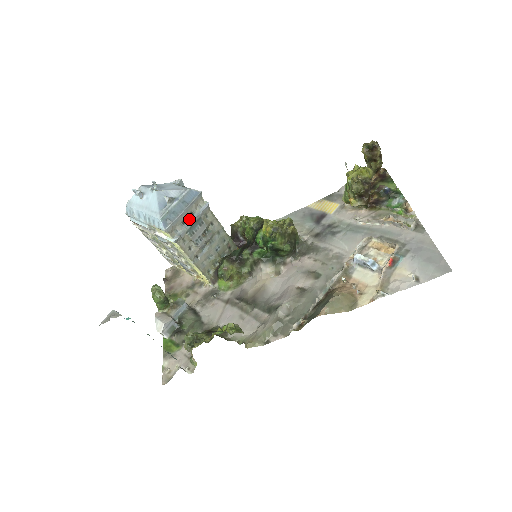
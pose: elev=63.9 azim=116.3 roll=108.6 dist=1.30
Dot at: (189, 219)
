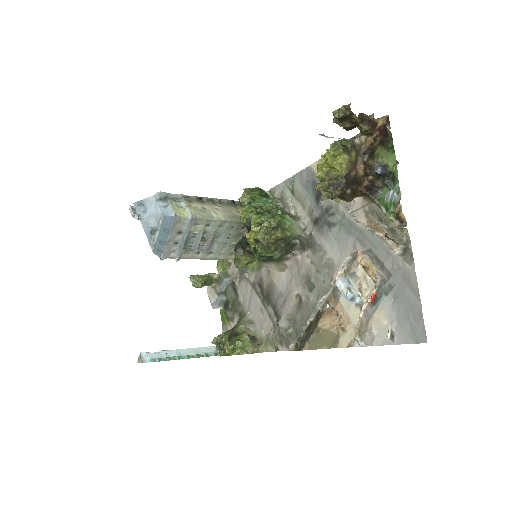
Dot at: (179, 238)
